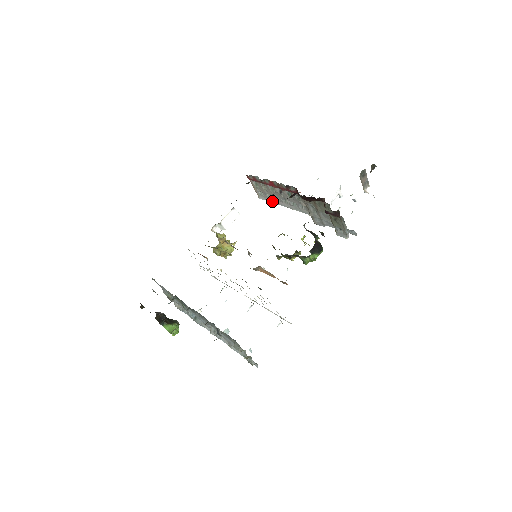
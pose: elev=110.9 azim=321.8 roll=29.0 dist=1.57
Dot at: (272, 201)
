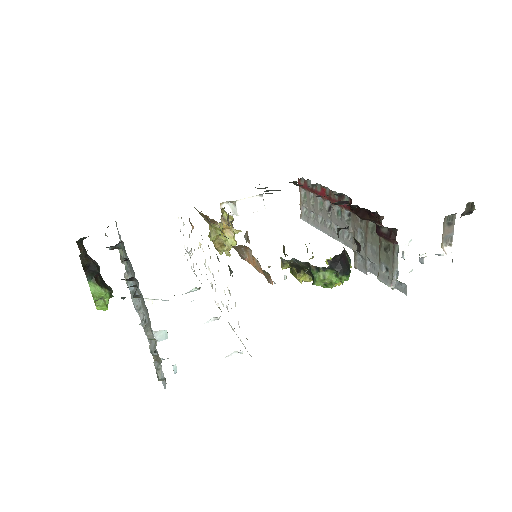
Dot at: (314, 224)
